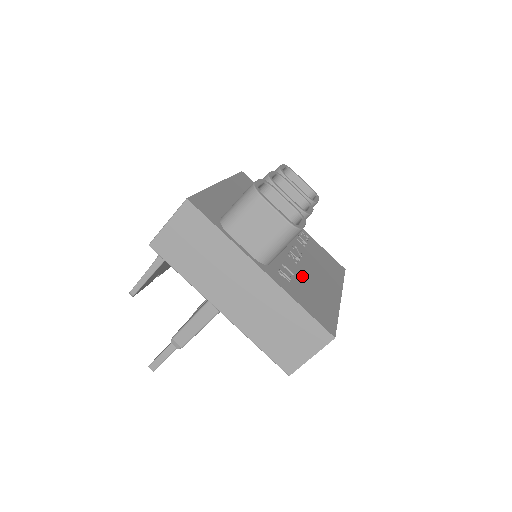
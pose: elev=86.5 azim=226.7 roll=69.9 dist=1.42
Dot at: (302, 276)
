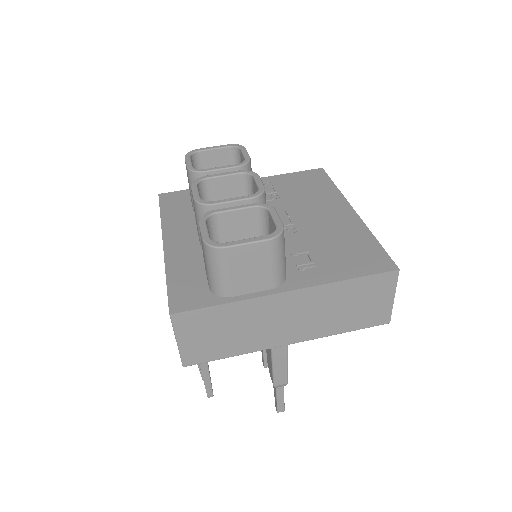
Dot at: (313, 240)
